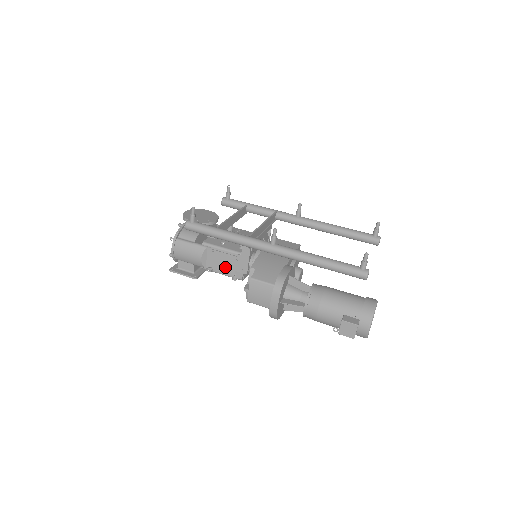
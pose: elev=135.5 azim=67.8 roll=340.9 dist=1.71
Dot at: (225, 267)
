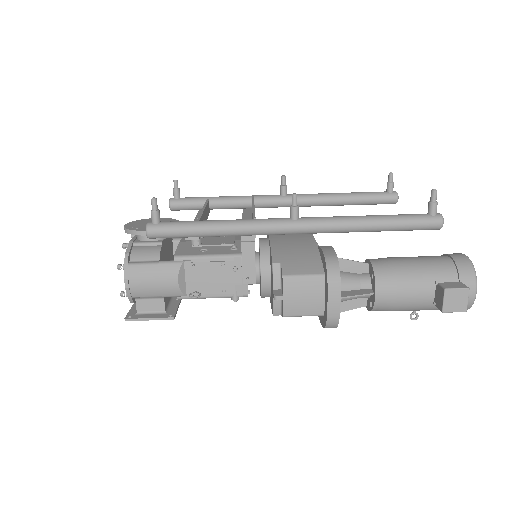
Dot at: (218, 284)
